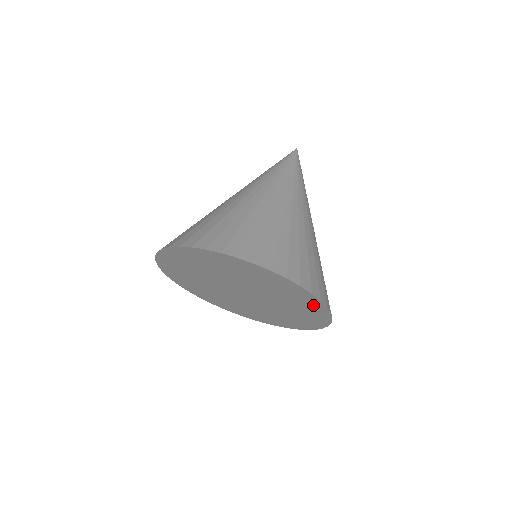
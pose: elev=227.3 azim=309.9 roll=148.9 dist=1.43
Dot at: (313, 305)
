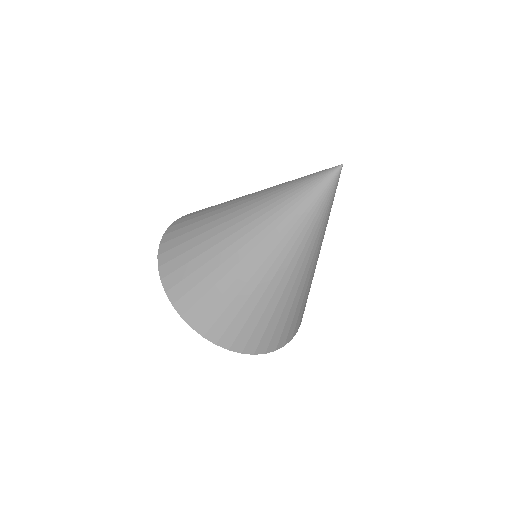
Dot at: occluded
